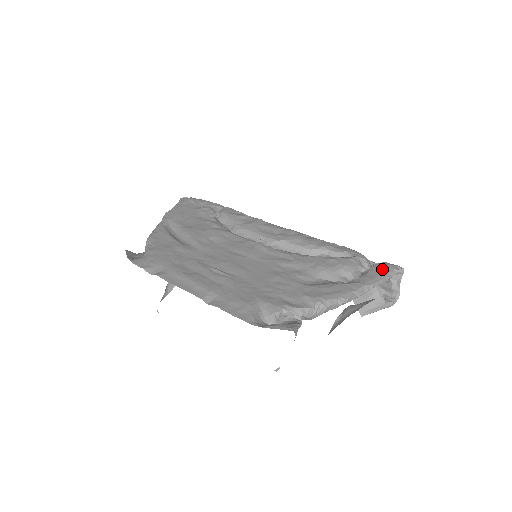
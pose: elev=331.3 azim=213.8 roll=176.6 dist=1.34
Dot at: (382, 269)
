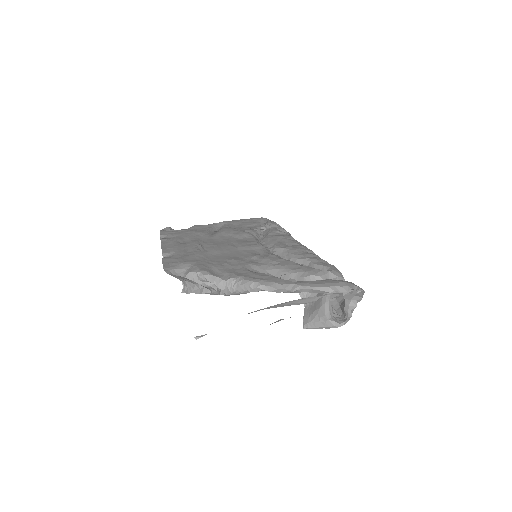
Dot at: (334, 282)
